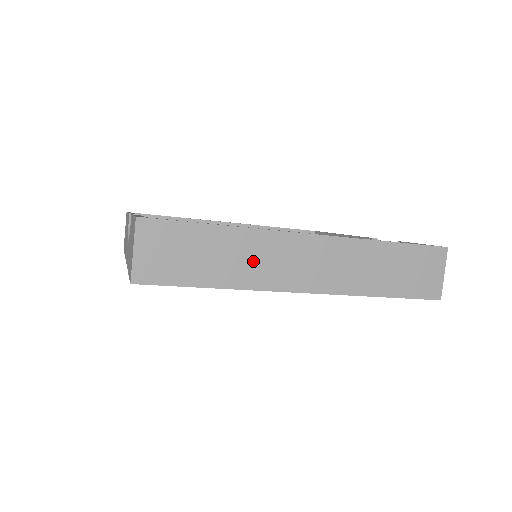
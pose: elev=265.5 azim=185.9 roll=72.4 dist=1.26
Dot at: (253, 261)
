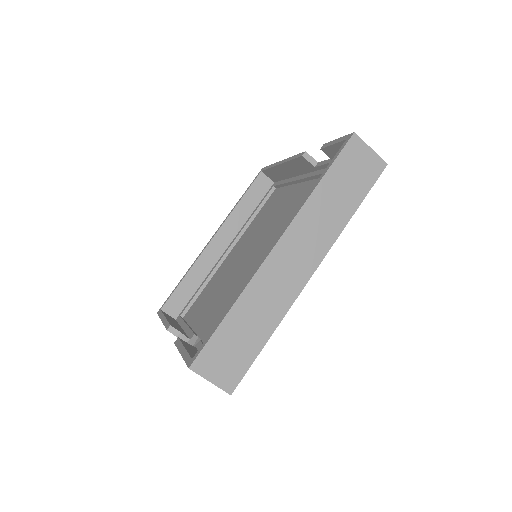
Dot at: (268, 301)
